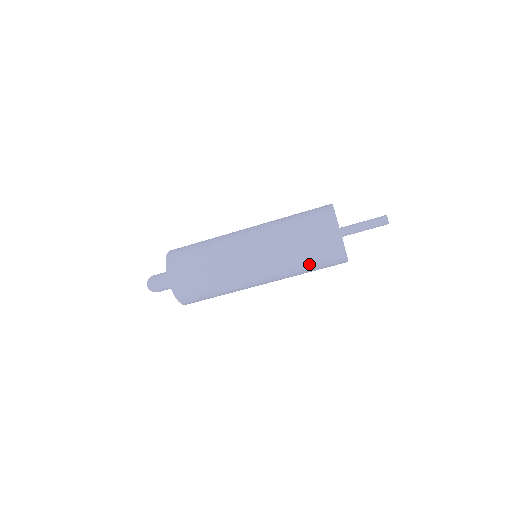
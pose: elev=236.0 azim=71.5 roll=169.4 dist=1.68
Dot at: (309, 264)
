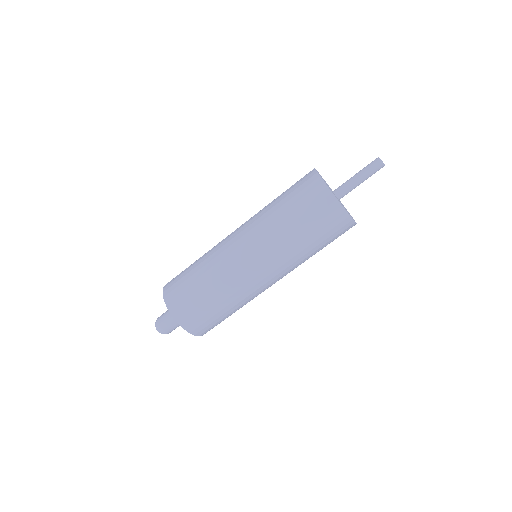
Dot at: (289, 212)
